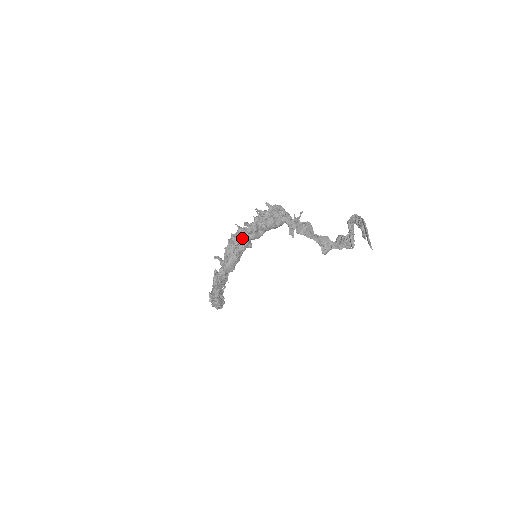
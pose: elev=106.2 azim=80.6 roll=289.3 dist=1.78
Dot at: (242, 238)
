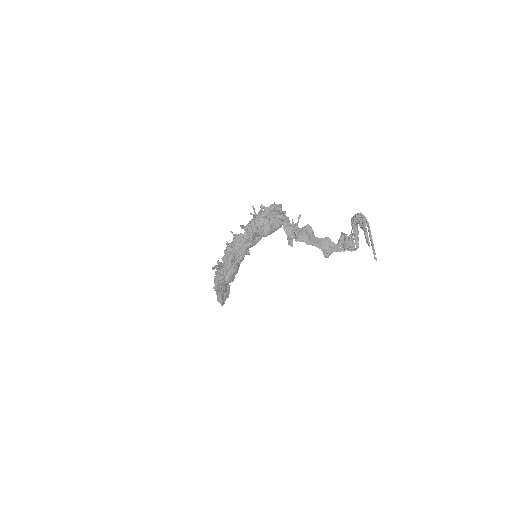
Dot at: (239, 247)
